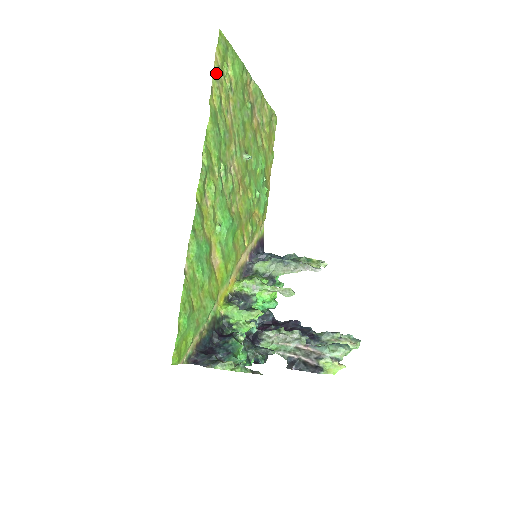
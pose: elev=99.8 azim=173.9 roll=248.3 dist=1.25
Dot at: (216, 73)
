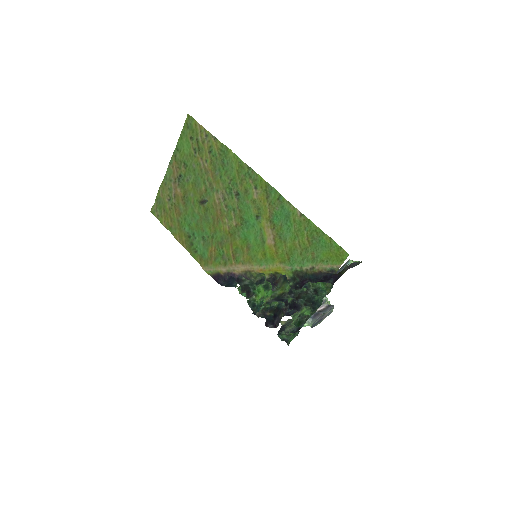
Dot at: (204, 133)
